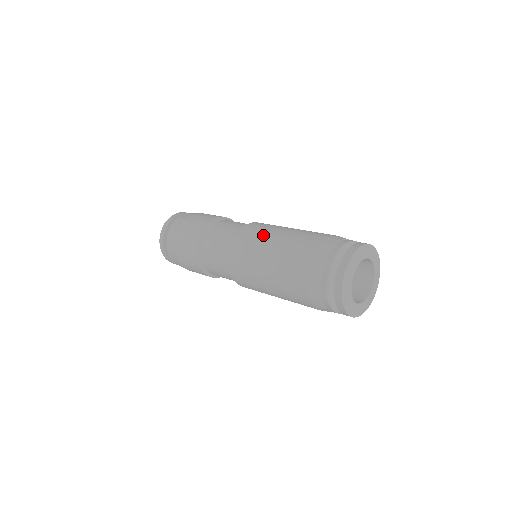
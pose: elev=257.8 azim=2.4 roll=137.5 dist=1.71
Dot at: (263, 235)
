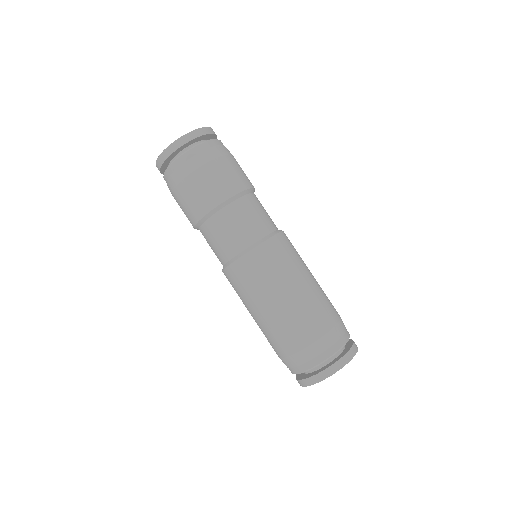
Dot at: (278, 277)
